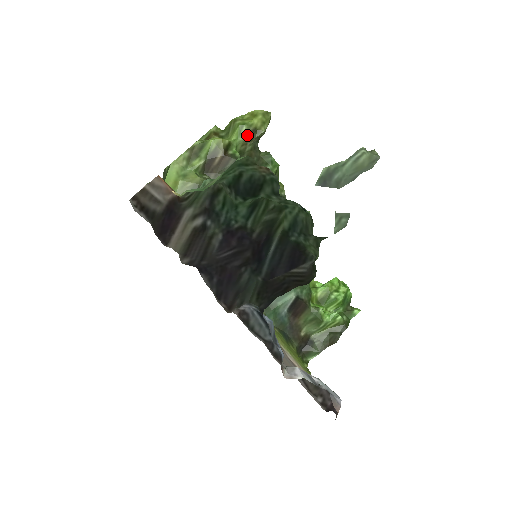
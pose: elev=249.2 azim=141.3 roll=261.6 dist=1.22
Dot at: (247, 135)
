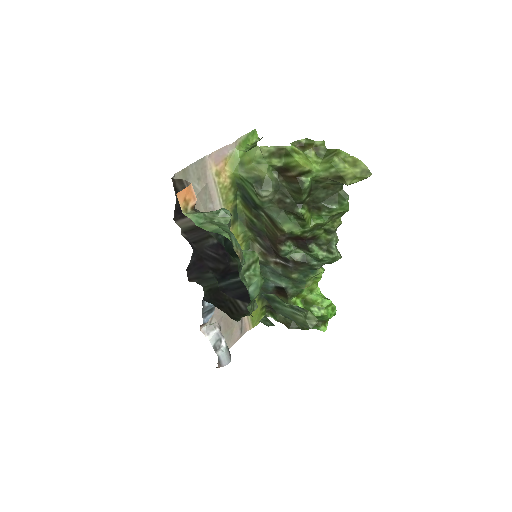
Dot at: (331, 176)
